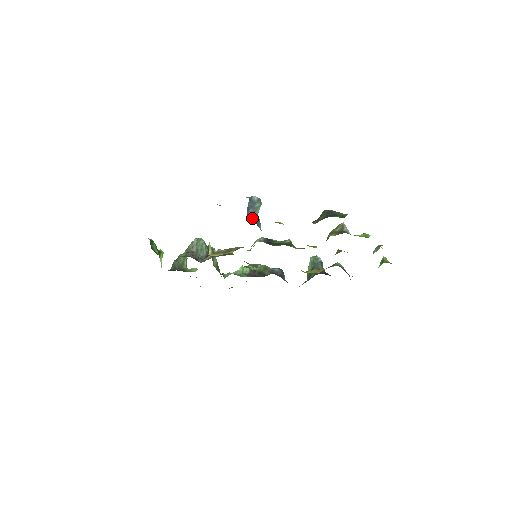
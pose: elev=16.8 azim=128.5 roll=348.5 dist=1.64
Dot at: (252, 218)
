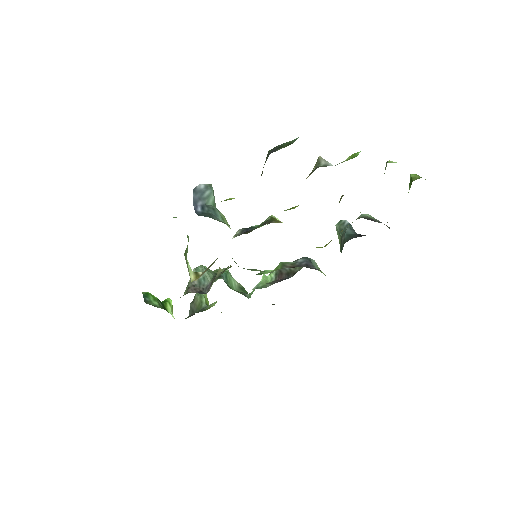
Dot at: (203, 212)
